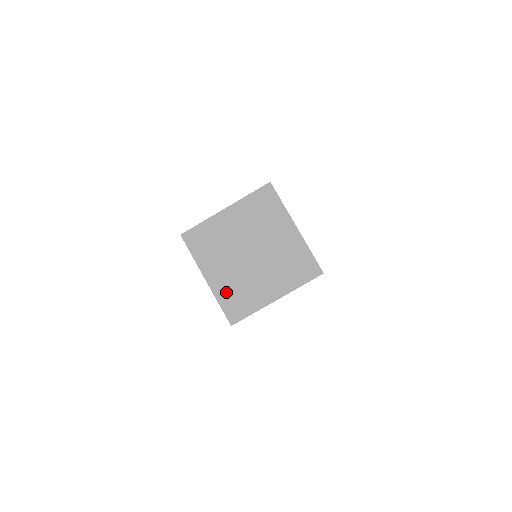
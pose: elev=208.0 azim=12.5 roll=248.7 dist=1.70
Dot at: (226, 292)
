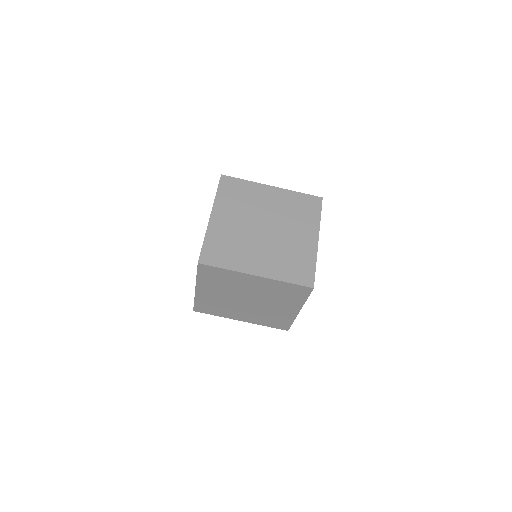
Dot at: (261, 321)
